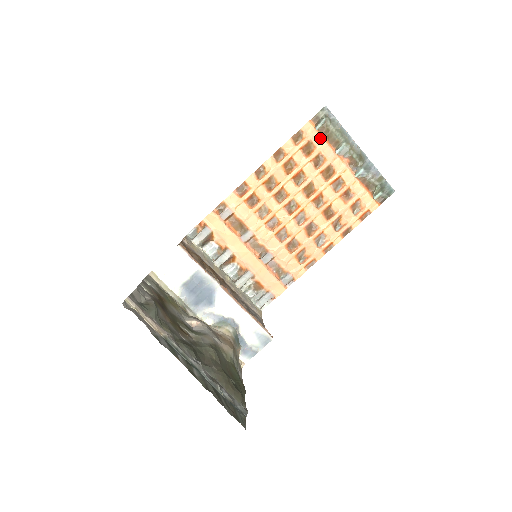
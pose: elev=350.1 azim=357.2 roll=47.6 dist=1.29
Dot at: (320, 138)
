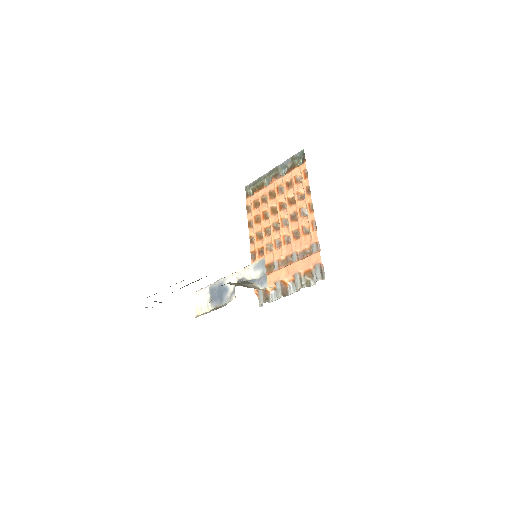
Dot at: (255, 195)
